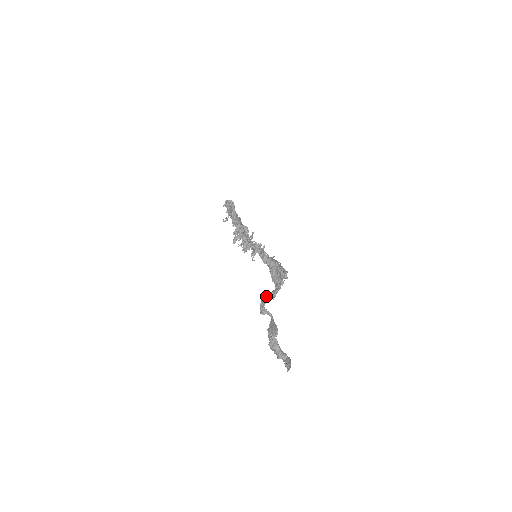
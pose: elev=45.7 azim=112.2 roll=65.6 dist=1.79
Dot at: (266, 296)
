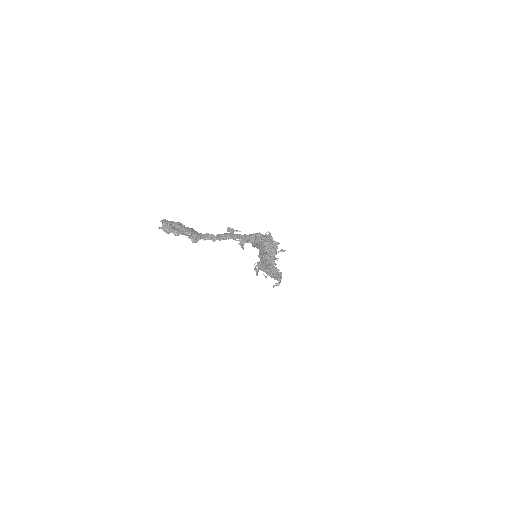
Dot at: (206, 234)
